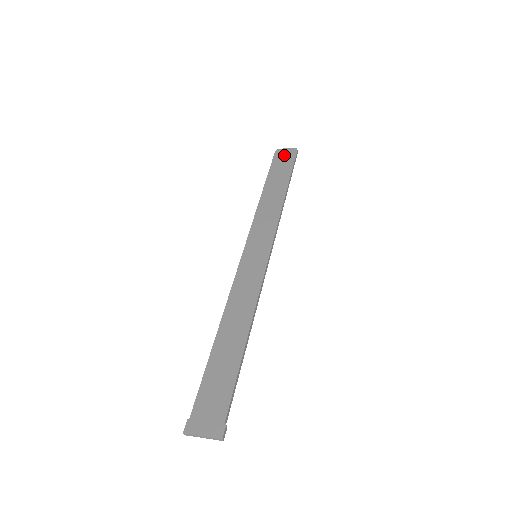
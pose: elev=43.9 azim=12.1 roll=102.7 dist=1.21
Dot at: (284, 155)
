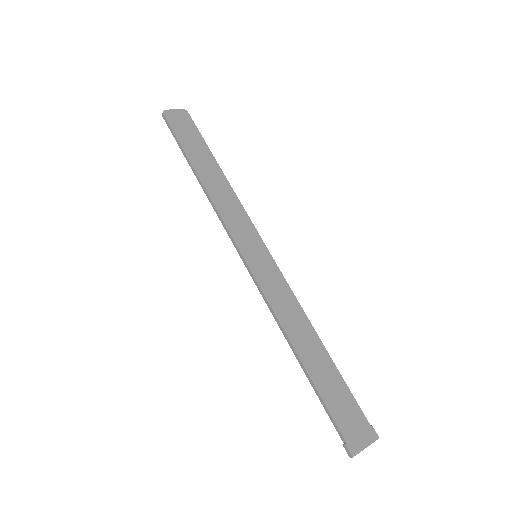
Dot at: (179, 119)
